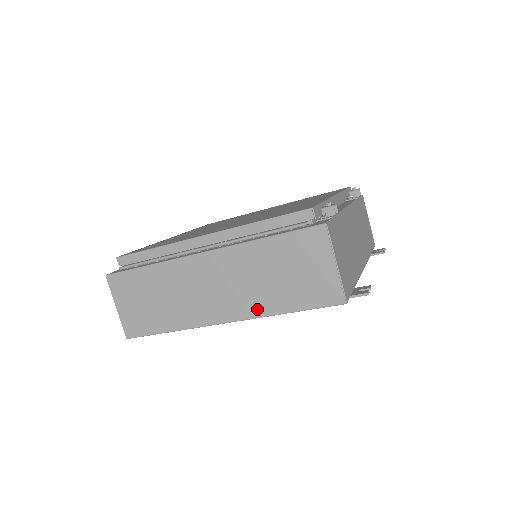
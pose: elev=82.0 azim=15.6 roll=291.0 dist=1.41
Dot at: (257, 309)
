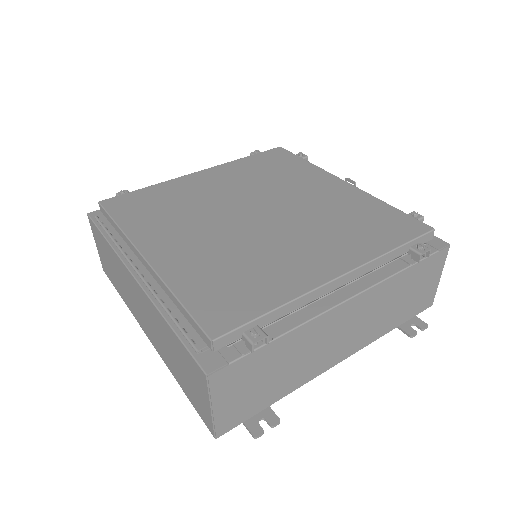
Dot at: (164, 358)
